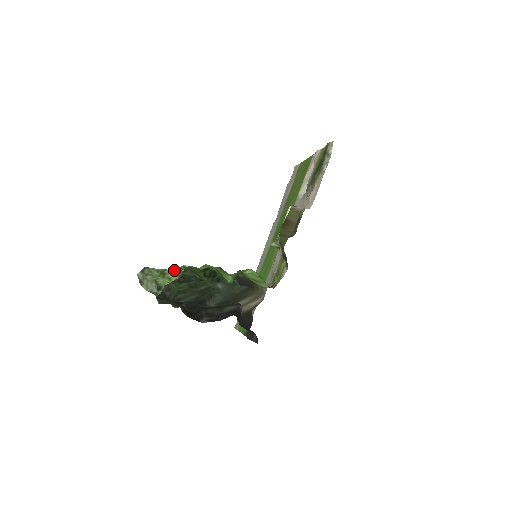
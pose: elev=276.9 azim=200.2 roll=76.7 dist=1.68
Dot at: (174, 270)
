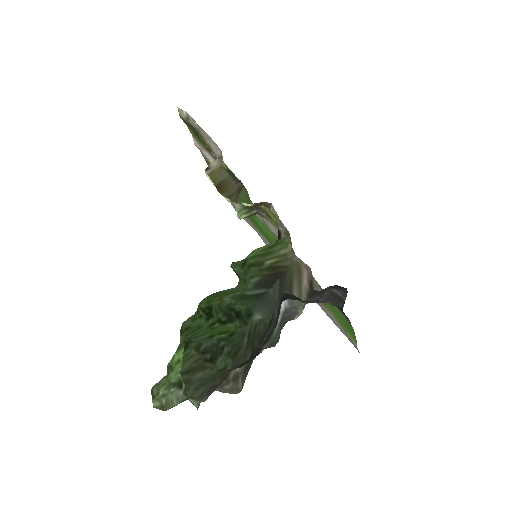
Dot at: (177, 351)
